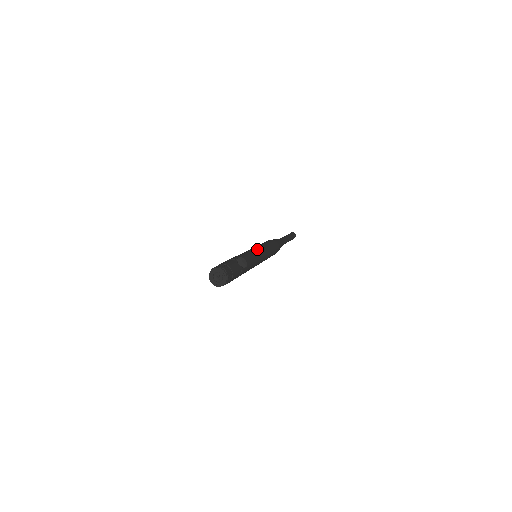
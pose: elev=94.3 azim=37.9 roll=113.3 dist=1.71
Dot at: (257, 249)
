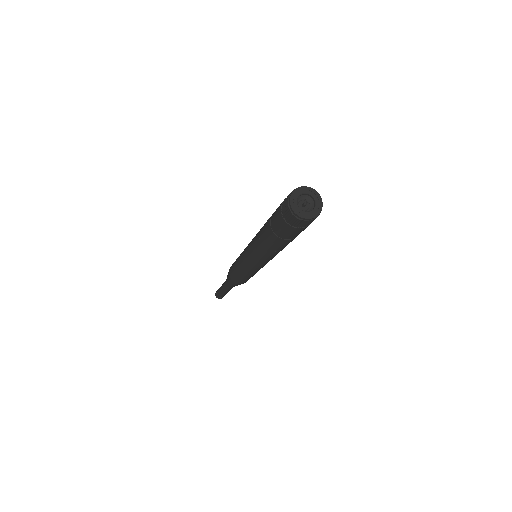
Dot at: occluded
